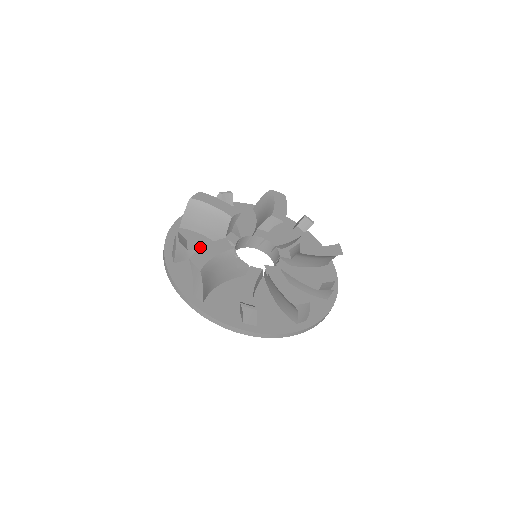
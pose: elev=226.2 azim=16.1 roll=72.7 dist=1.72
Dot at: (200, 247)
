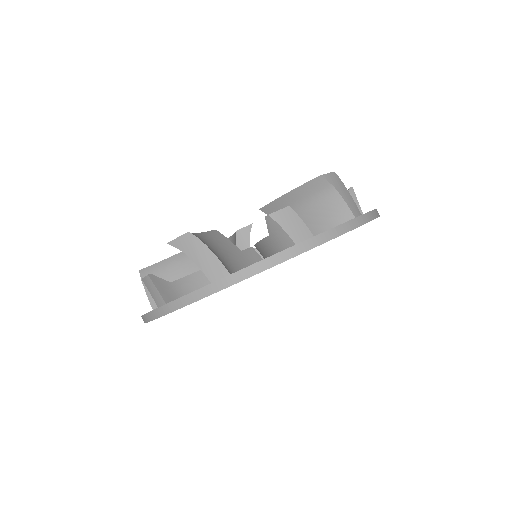
Dot at: (184, 277)
